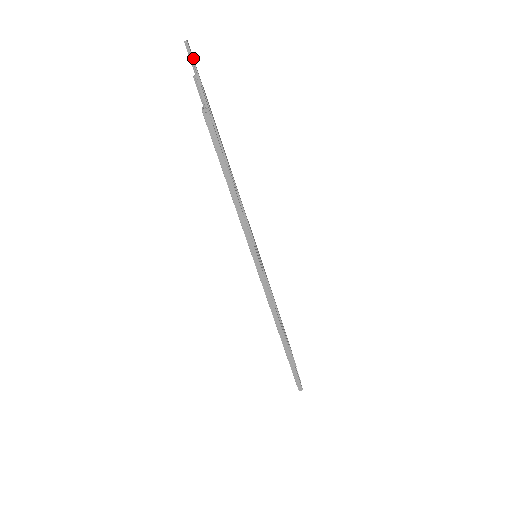
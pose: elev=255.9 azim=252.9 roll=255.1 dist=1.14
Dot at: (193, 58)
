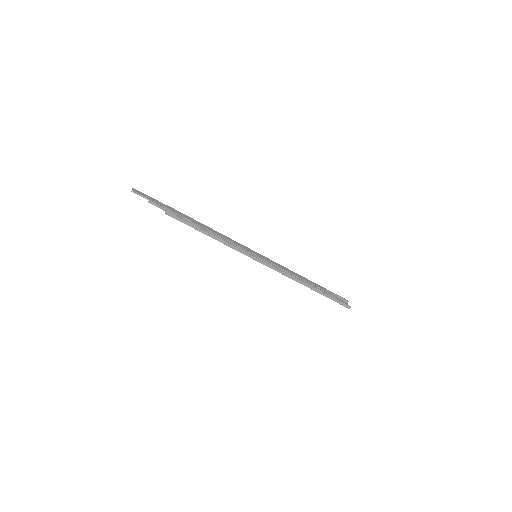
Dot at: (142, 194)
